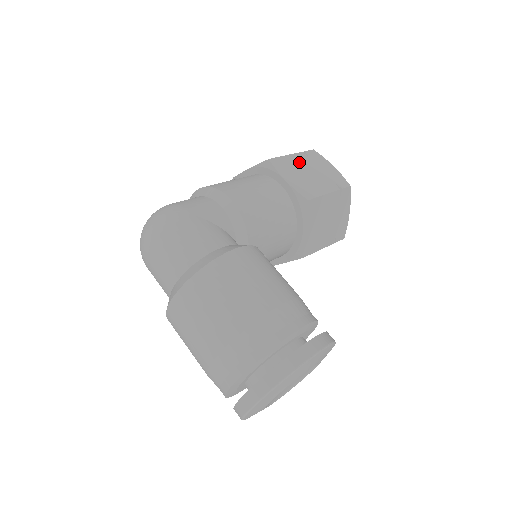
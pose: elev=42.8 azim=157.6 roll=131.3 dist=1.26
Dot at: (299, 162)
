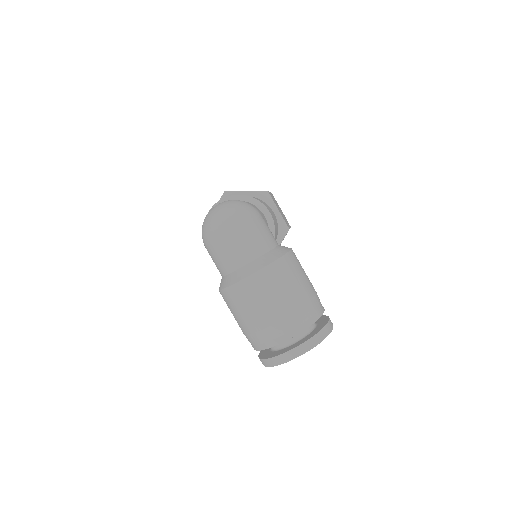
Dot at: (274, 200)
